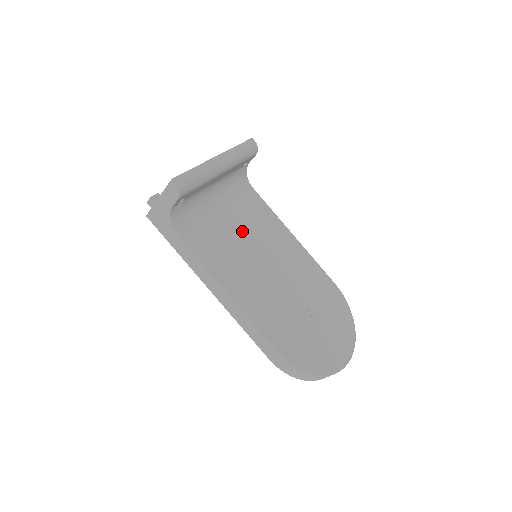
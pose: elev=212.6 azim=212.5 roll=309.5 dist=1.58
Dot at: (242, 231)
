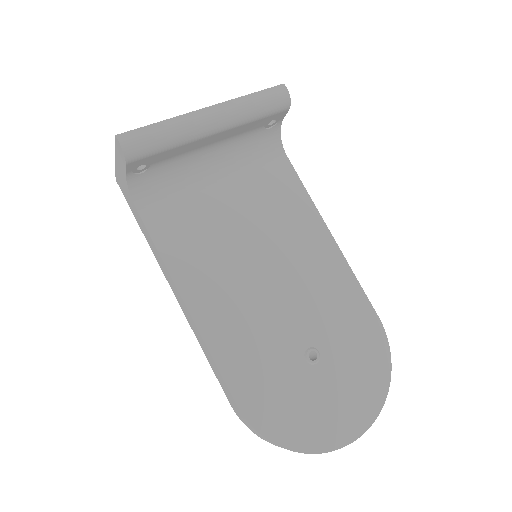
Dot at: (244, 218)
